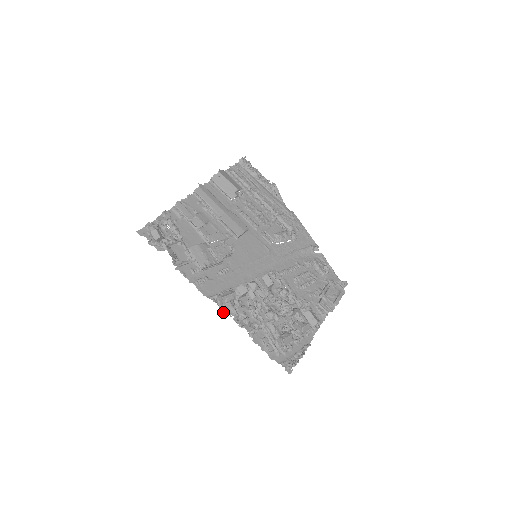
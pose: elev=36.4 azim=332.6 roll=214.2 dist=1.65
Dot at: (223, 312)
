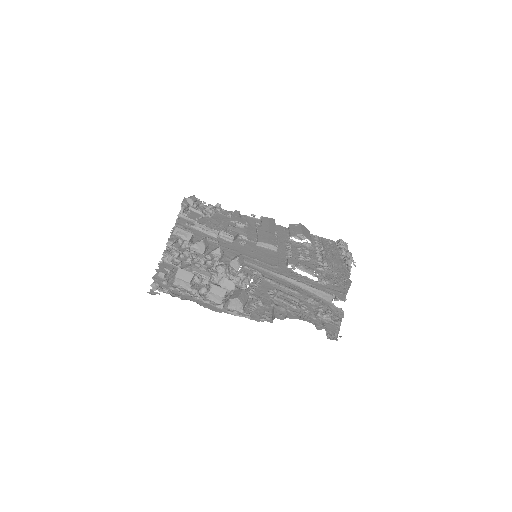
Dot at: occluded
